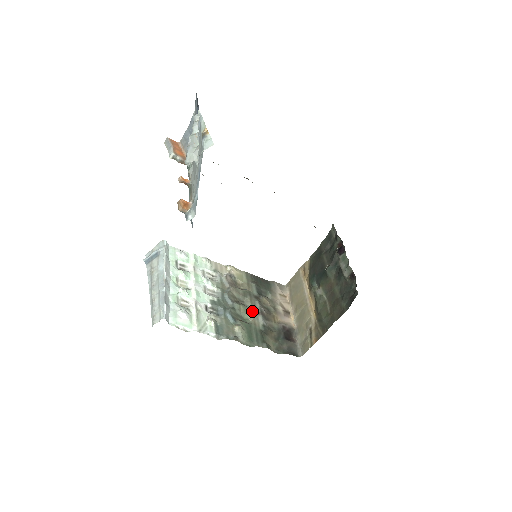
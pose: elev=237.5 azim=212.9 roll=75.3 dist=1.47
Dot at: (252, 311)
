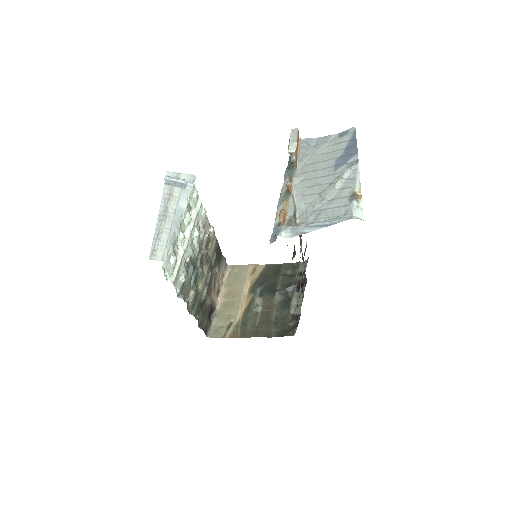
Dot at: (205, 280)
